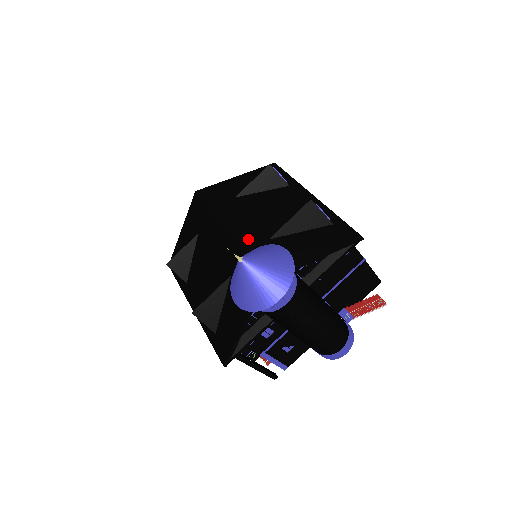
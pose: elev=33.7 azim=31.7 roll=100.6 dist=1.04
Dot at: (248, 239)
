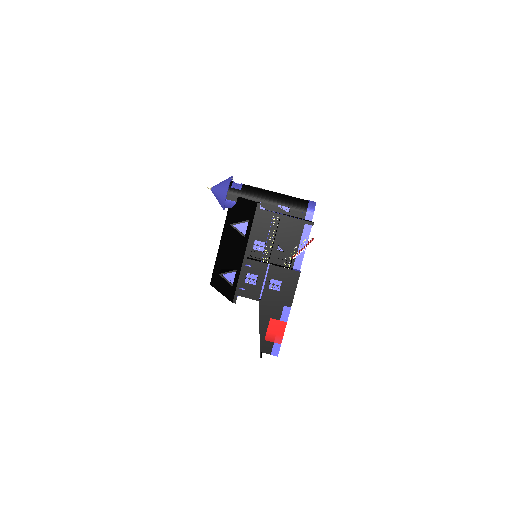
Dot at: occluded
